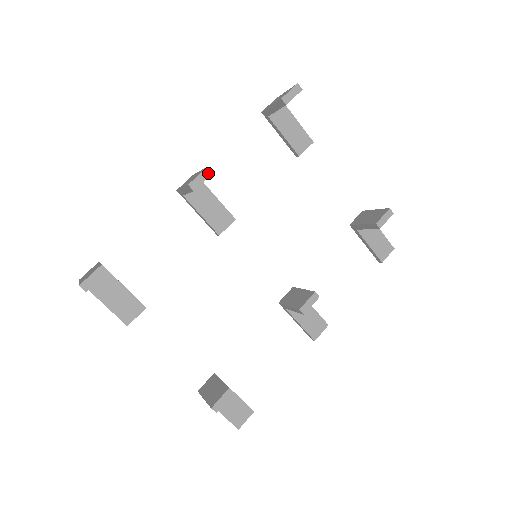
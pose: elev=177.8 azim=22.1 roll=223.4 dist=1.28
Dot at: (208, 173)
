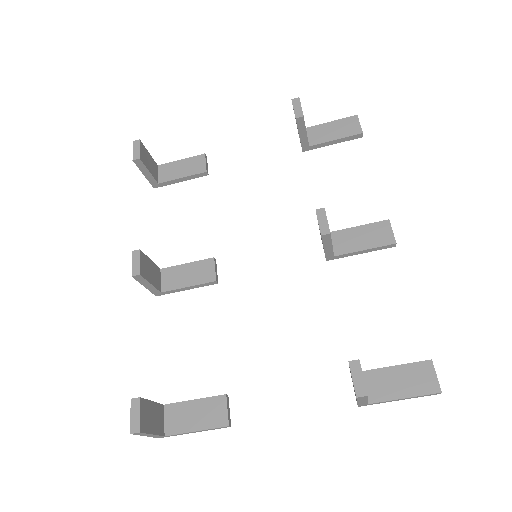
Dot at: (137, 253)
